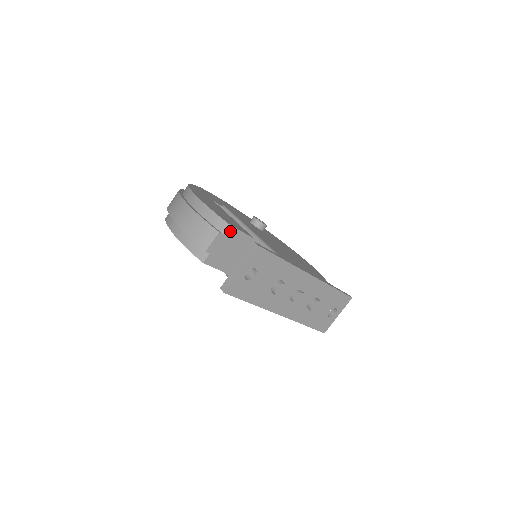
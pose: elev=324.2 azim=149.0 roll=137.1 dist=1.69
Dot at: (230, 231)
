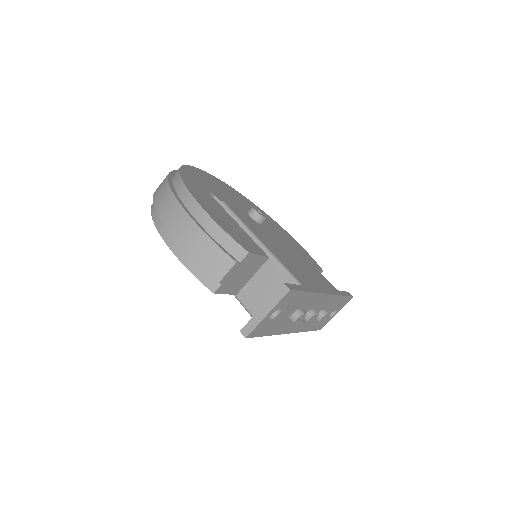
Dot at: (247, 258)
